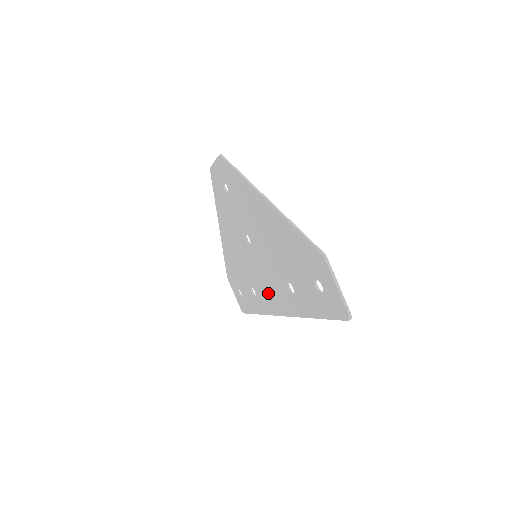
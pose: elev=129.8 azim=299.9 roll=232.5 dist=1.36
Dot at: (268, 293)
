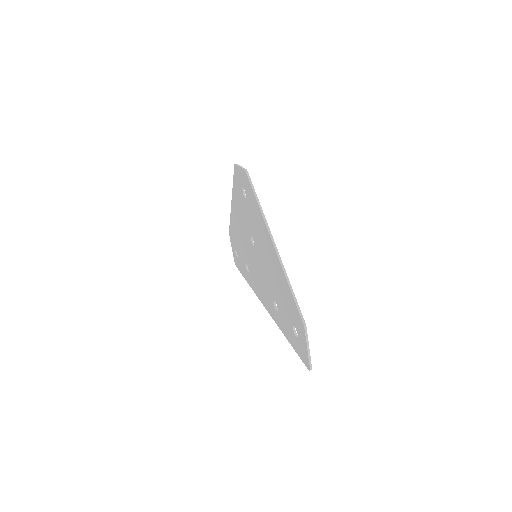
Dot at: (258, 285)
